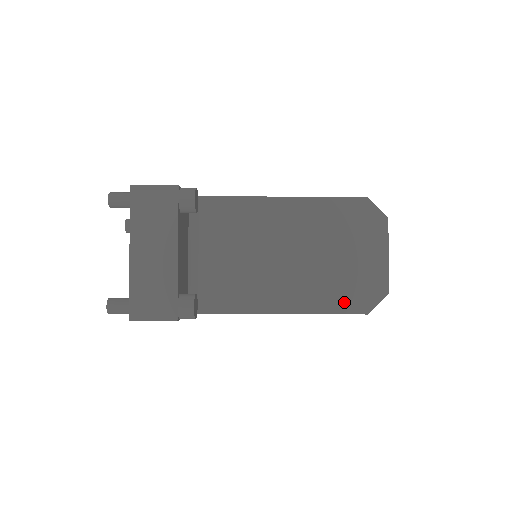
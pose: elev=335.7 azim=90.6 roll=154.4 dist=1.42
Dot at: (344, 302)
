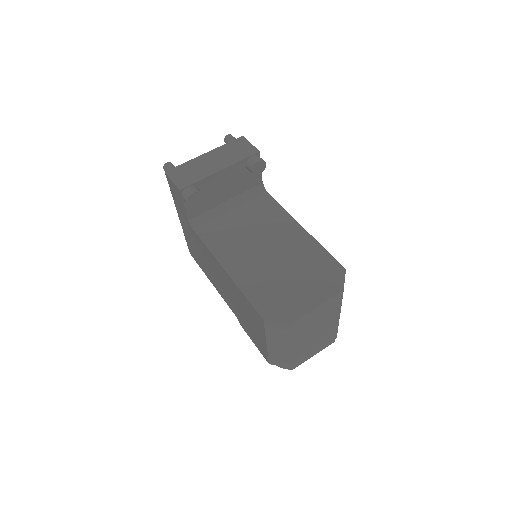
Dot at: (261, 300)
